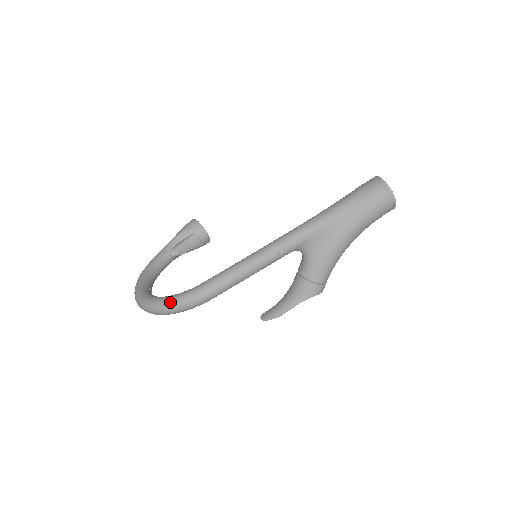
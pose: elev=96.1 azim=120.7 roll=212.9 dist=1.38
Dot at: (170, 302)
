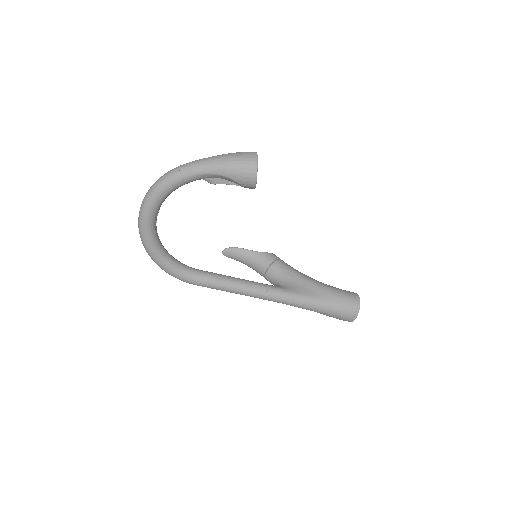
Dot at: (165, 271)
